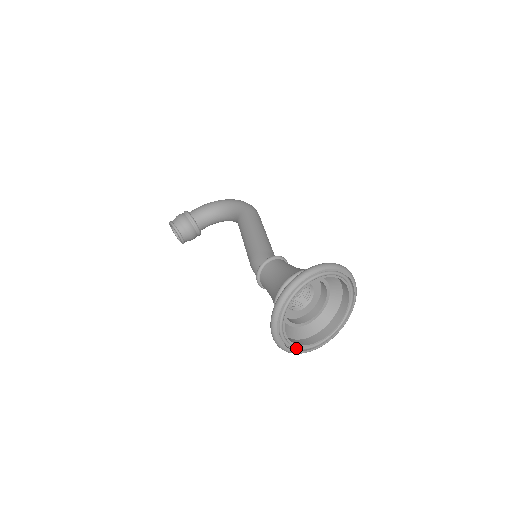
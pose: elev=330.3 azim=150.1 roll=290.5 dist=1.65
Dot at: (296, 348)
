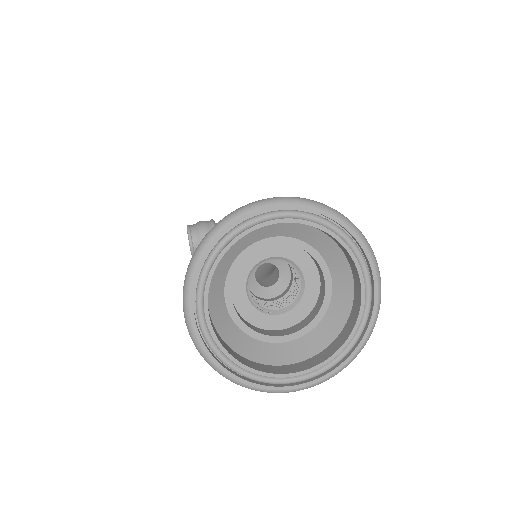
Dot at: (225, 360)
